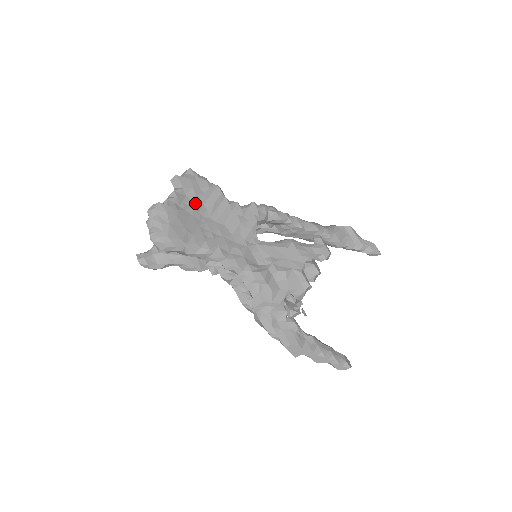
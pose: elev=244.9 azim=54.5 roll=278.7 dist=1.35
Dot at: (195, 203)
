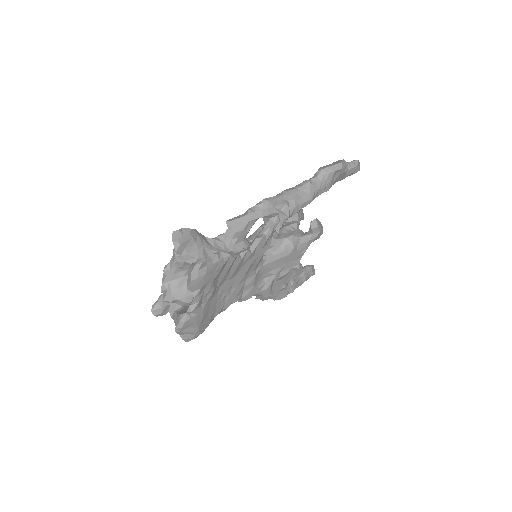
Dot at: (213, 288)
